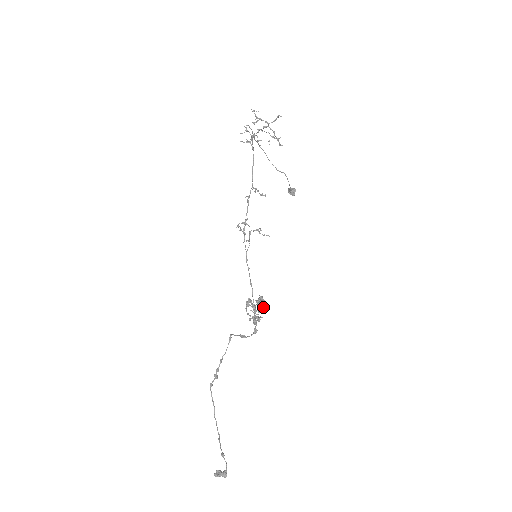
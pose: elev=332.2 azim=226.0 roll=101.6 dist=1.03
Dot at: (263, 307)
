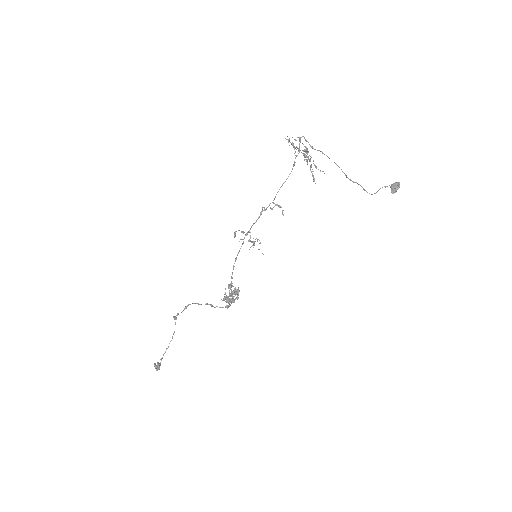
Dot at: (237, 297)
